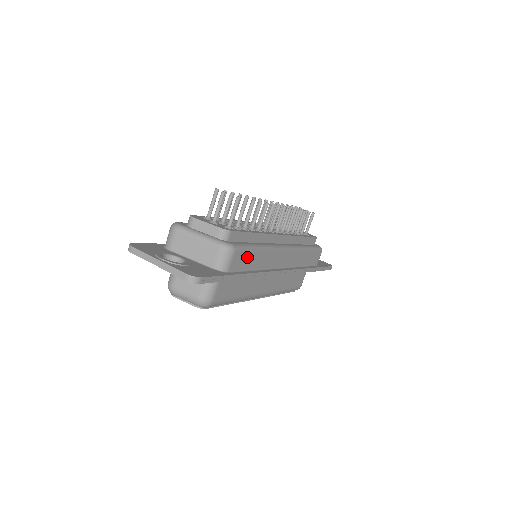
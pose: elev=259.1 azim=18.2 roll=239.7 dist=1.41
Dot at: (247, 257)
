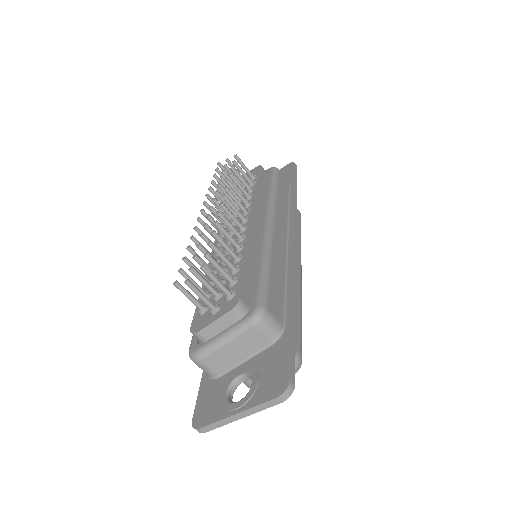
Dot at: (273, 290)
